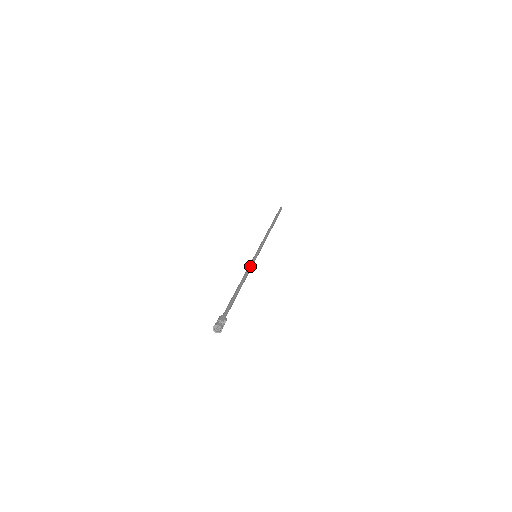
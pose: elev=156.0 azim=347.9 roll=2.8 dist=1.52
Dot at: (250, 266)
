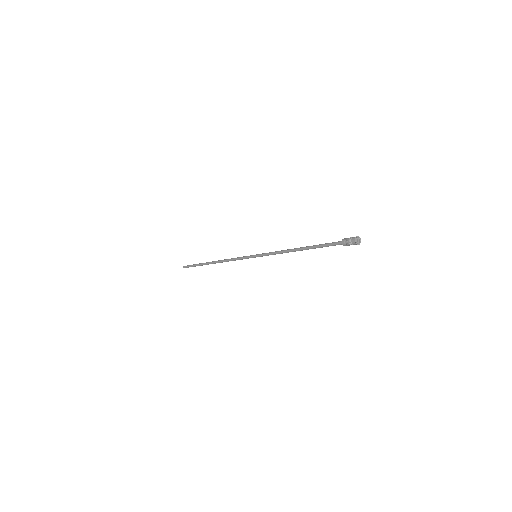
Dot at: (273, 252)
